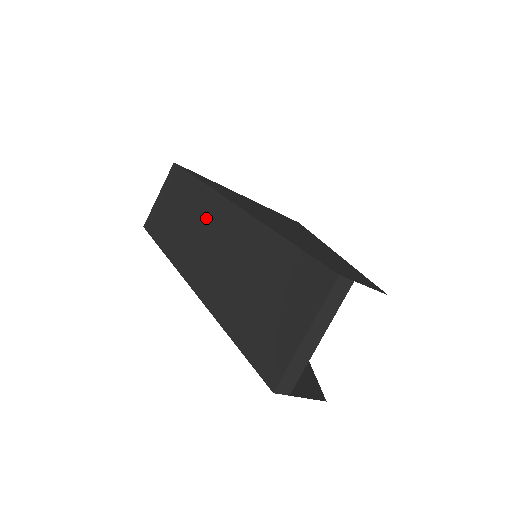
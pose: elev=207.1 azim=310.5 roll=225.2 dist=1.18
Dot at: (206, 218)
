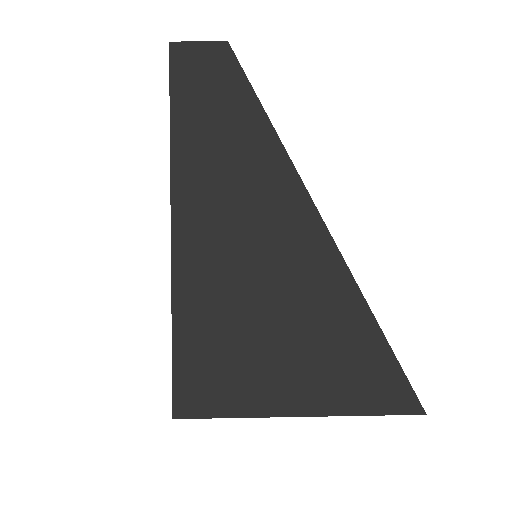
Dot at: occluded
